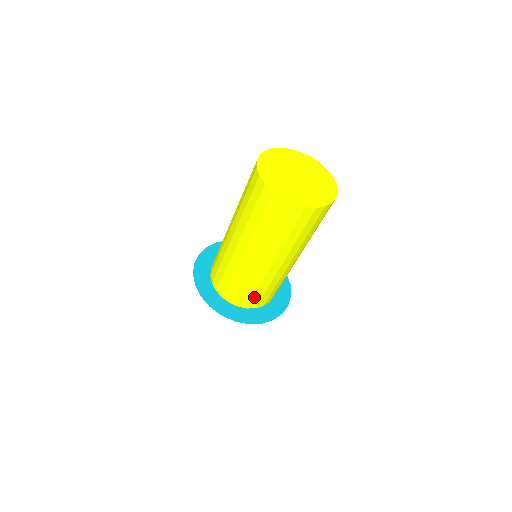
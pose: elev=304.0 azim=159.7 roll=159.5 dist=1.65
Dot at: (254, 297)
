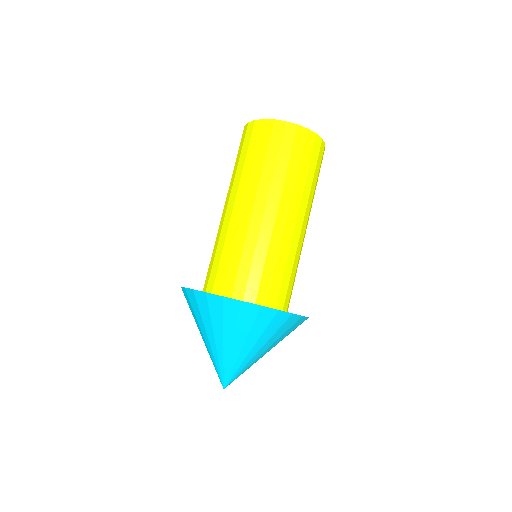
Dot at: (288, 286)
